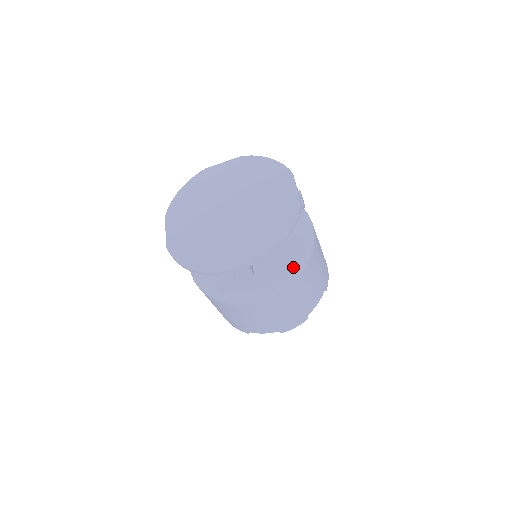
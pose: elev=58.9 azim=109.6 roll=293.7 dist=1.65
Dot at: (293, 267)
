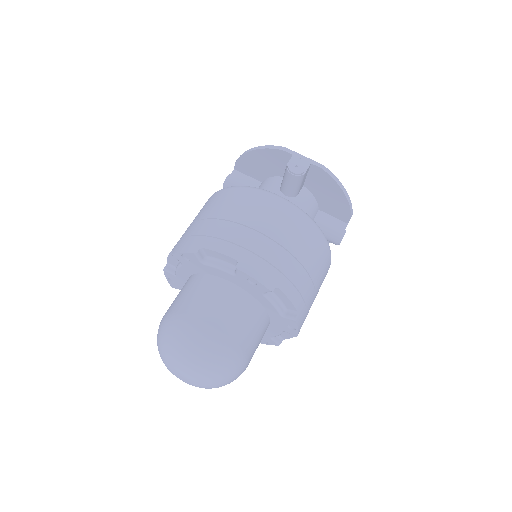
Dot at: occluded
